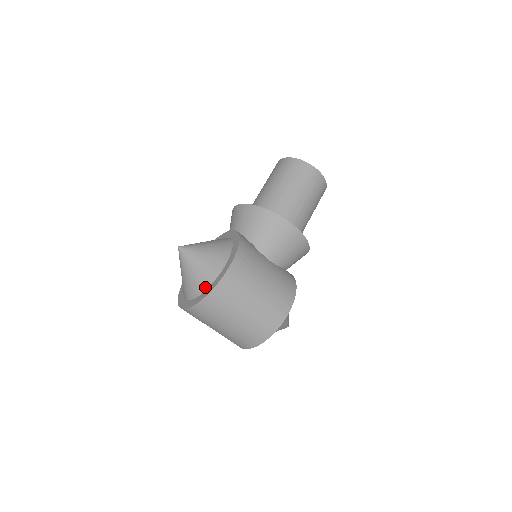
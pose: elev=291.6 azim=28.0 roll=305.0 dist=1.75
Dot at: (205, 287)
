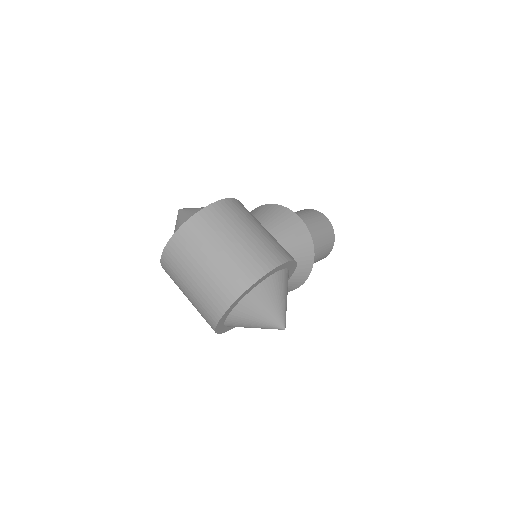
Dot at: occluded
